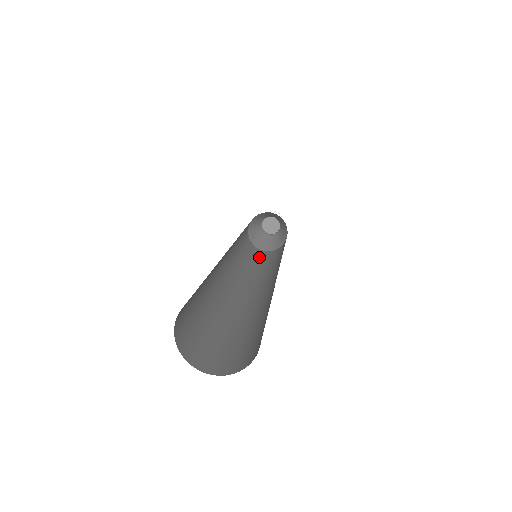
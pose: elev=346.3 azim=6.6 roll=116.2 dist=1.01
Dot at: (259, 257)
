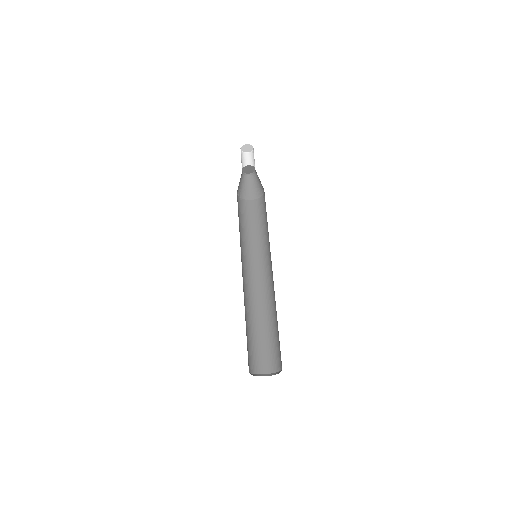
Dot at: (250, 217)
